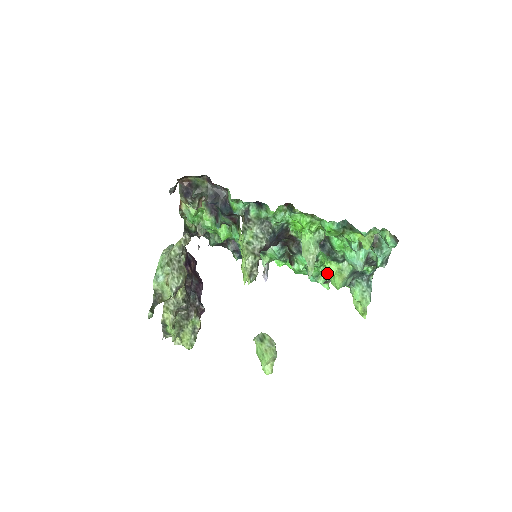
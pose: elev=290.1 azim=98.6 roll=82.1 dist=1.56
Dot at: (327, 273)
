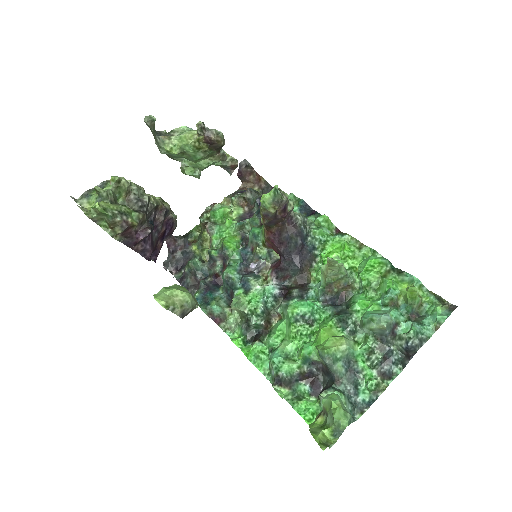
Dot at: (314, 343)
